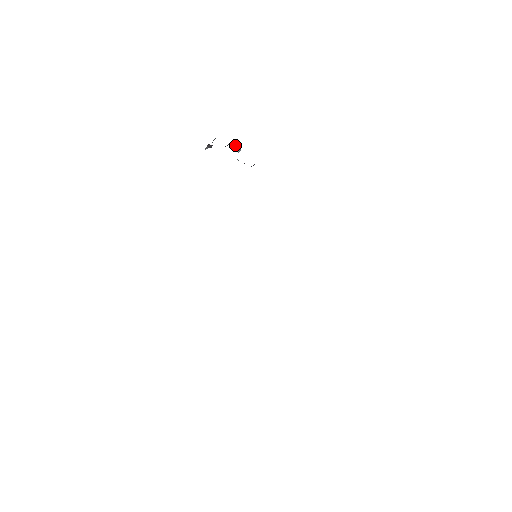
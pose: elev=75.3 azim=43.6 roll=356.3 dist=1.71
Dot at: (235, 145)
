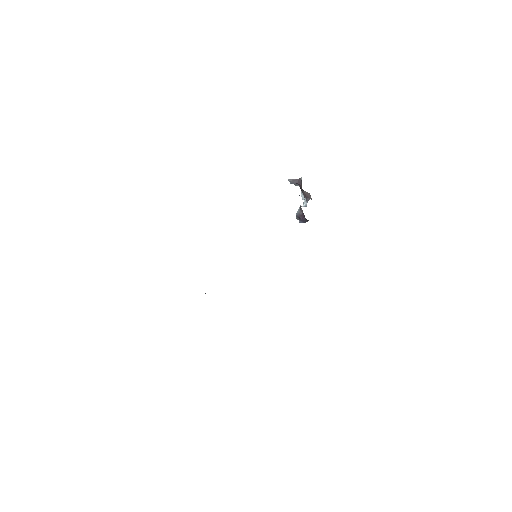
Dot at: (305, 202)
